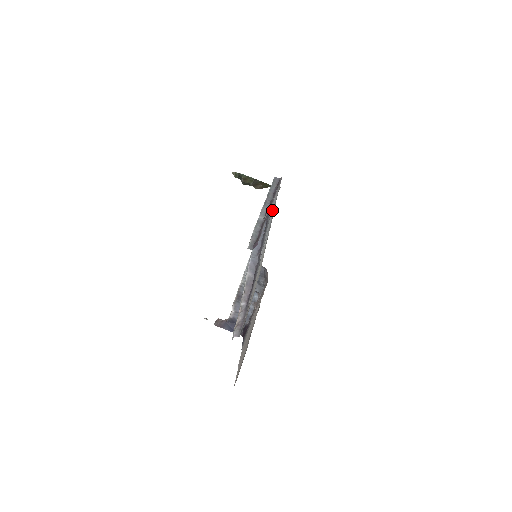
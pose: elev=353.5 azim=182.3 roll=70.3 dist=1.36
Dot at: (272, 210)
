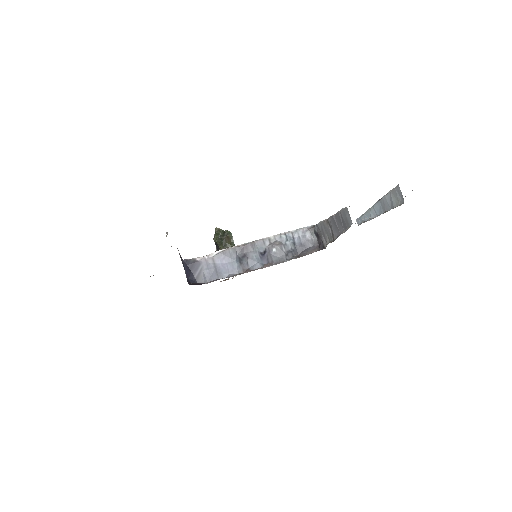
Dot at: occluded
